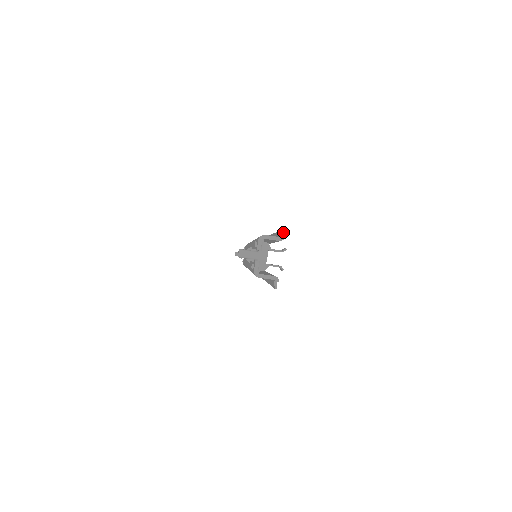
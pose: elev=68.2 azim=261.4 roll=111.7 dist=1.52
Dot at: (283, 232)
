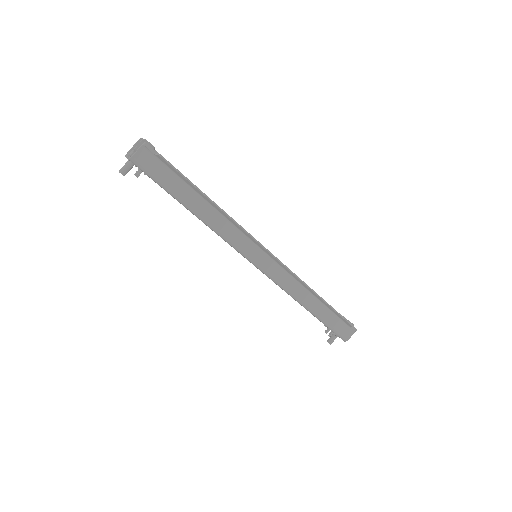
Dot at: occluded
